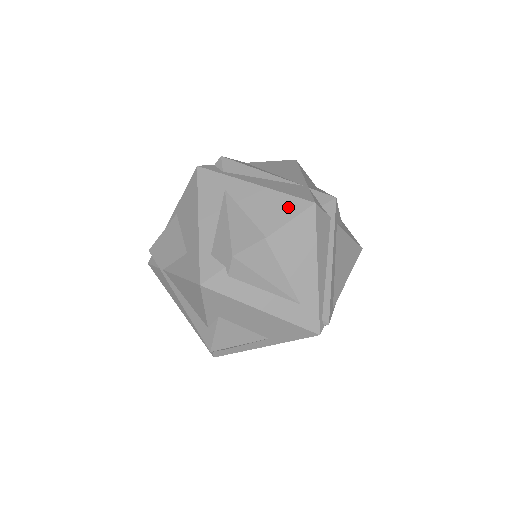
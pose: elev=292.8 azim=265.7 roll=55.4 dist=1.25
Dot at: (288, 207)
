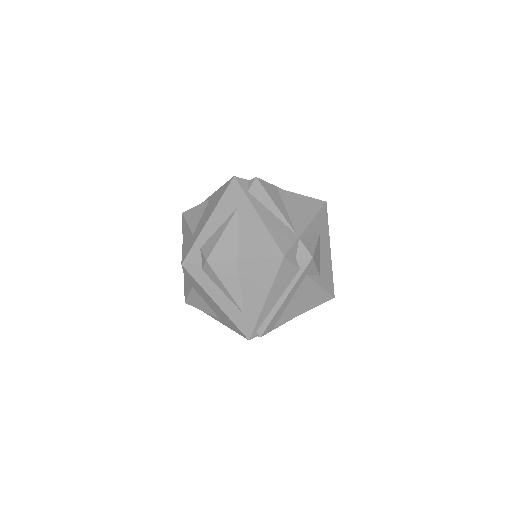
Dot at: (266, 247)
